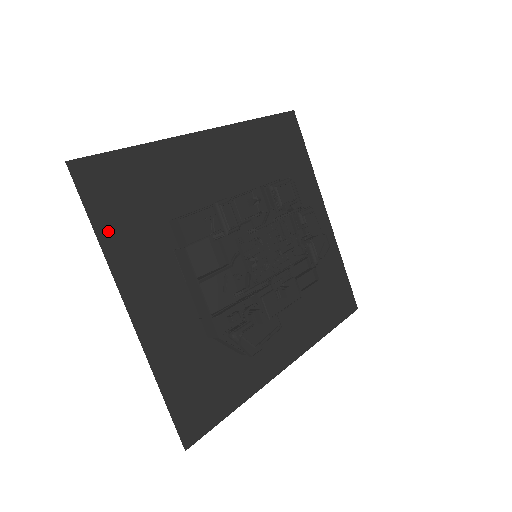
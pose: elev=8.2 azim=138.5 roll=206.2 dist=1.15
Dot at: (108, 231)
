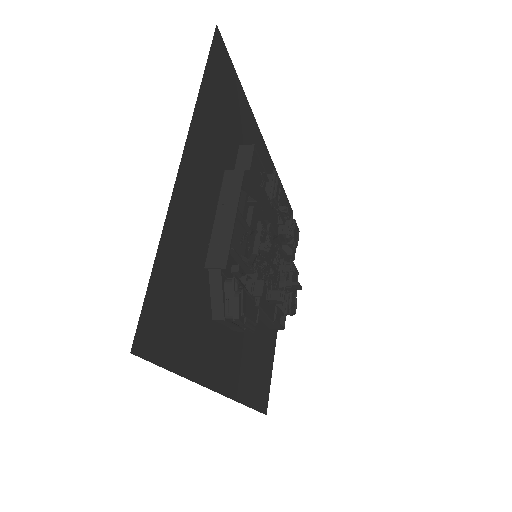
Dot at: (207, 93)
